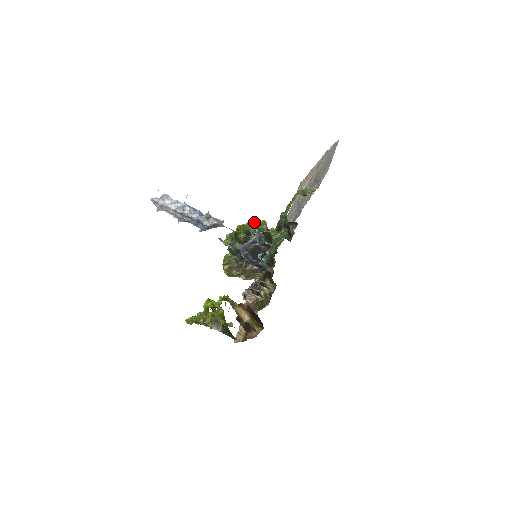
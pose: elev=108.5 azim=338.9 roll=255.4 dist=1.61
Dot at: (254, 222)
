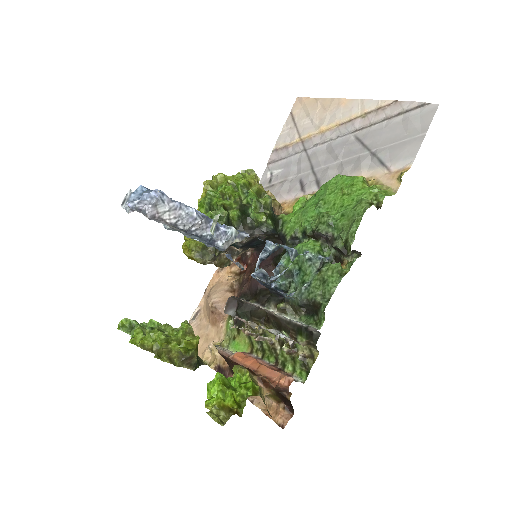
Dot at: (247, 183)
